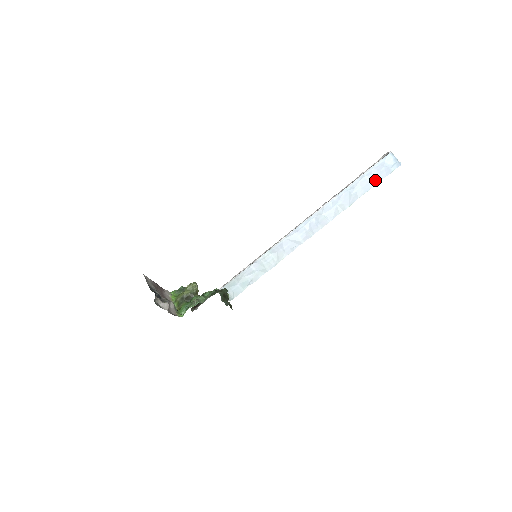
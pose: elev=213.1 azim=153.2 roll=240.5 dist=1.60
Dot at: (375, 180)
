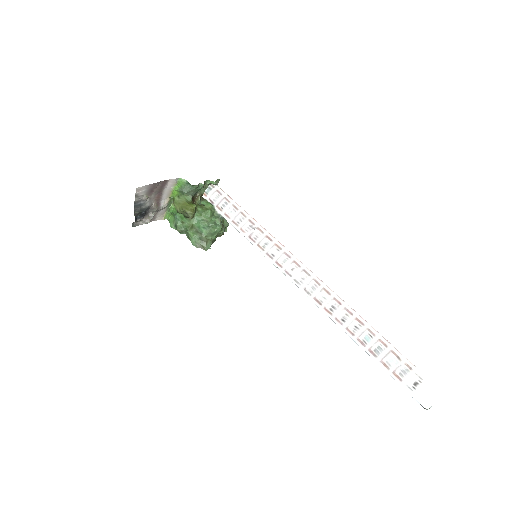
Dot at: occluded
